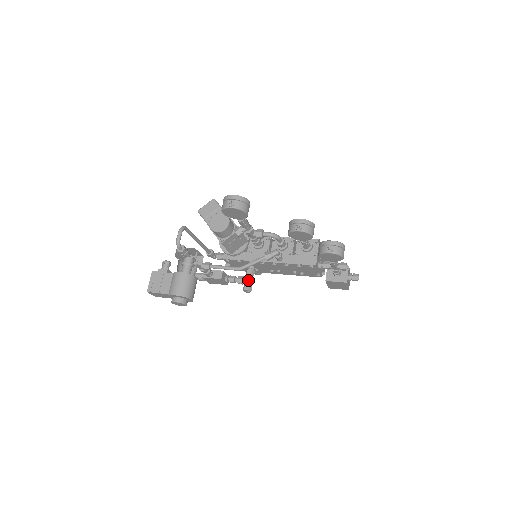
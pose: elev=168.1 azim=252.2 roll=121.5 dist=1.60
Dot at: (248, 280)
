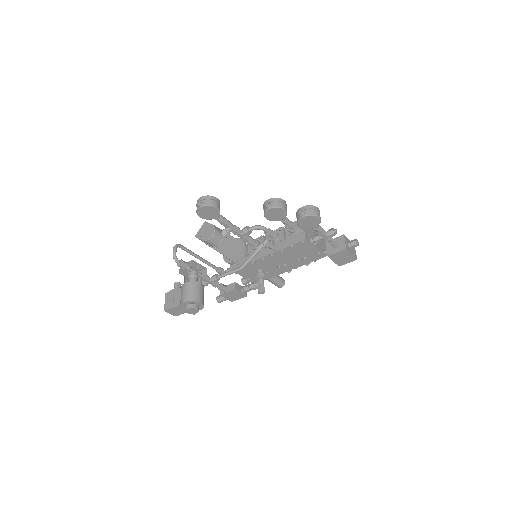
Dot at: (259, 282)
